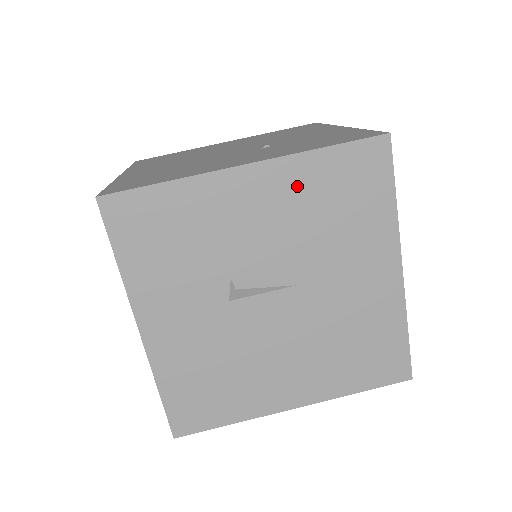
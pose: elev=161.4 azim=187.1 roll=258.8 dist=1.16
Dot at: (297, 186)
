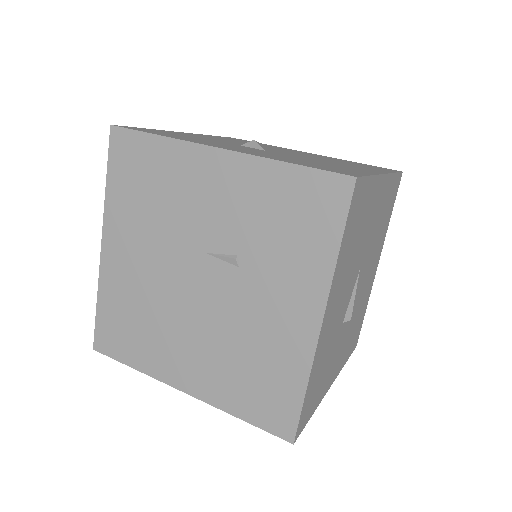
Dot at: (341, 273)
